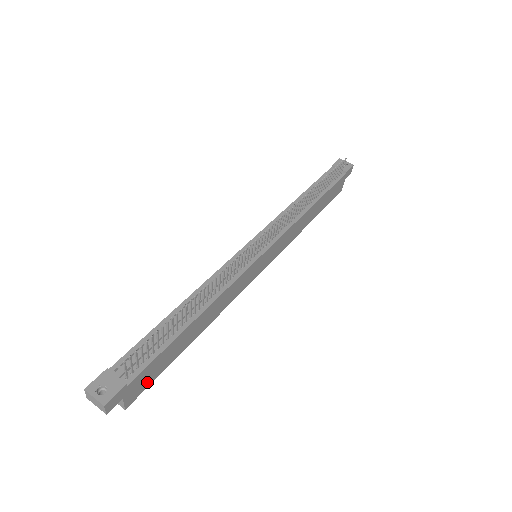
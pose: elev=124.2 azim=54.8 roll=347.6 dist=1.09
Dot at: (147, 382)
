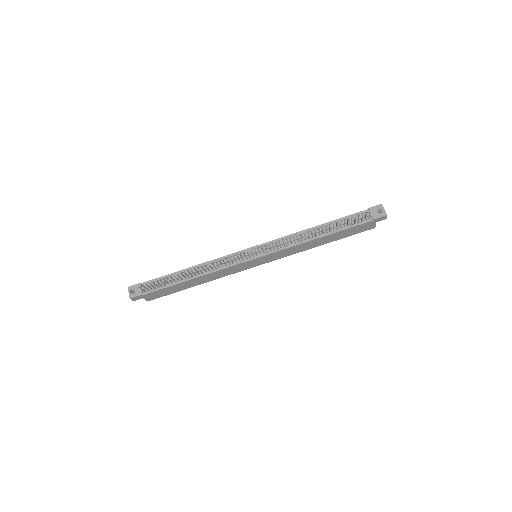
Dot at: (160, 295)
